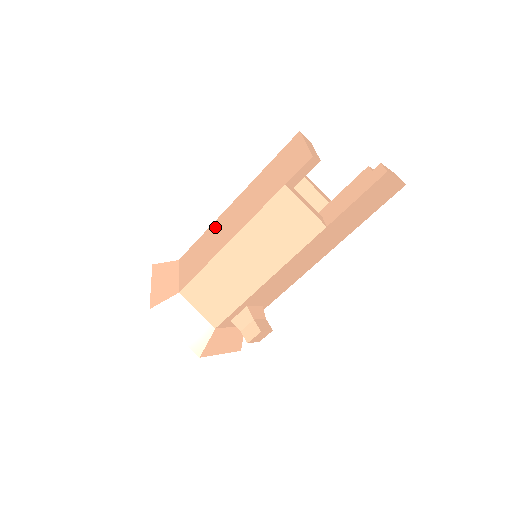
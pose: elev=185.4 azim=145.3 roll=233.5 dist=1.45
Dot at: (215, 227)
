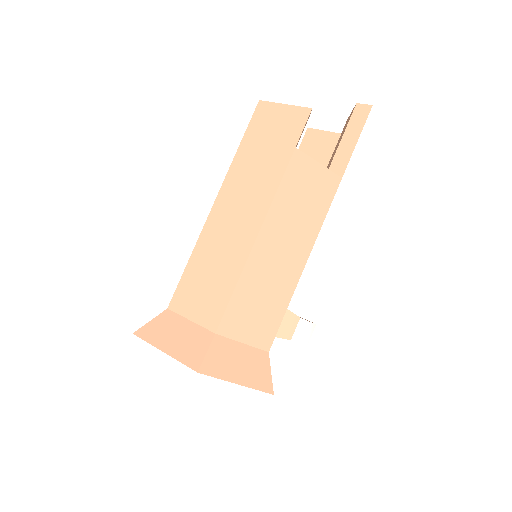
Dot at: (208, 240)
